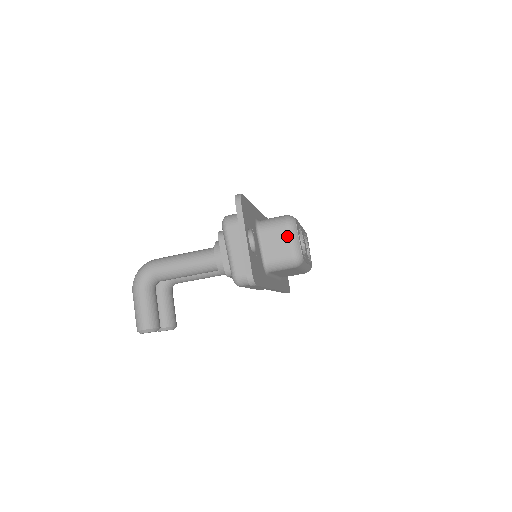
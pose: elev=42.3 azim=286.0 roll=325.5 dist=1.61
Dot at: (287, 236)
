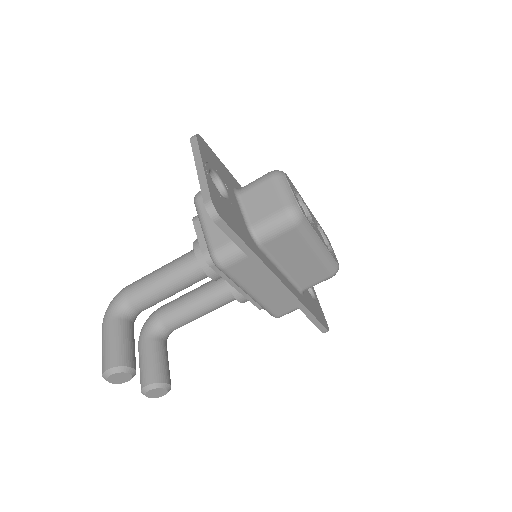
Dot at: (273, 187)
